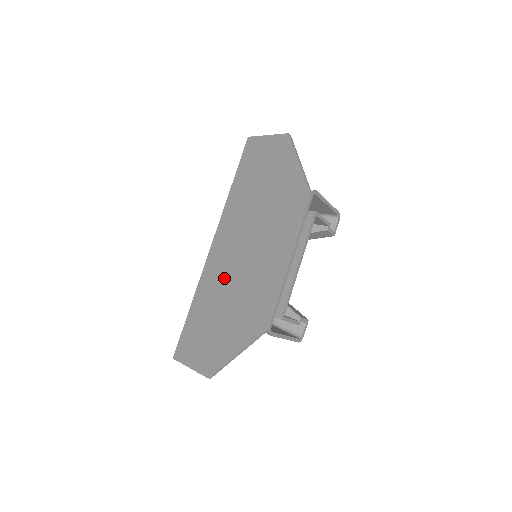
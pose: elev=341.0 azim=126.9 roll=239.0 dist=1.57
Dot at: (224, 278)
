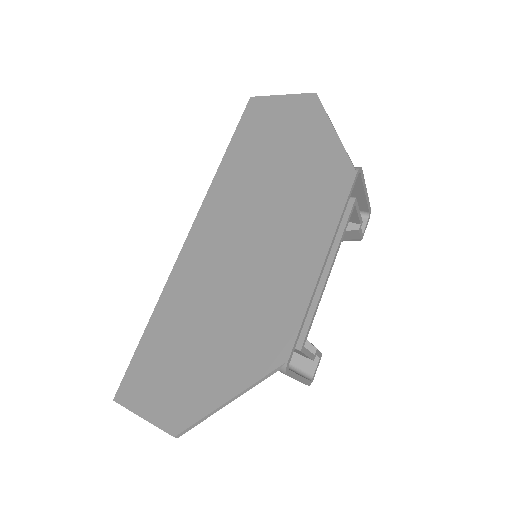
Dot at: (208, 283)
